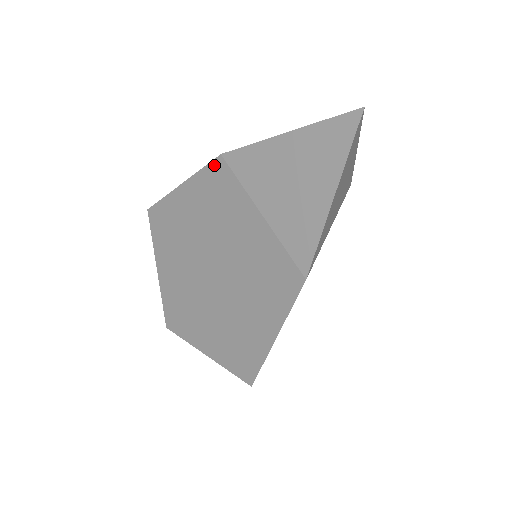
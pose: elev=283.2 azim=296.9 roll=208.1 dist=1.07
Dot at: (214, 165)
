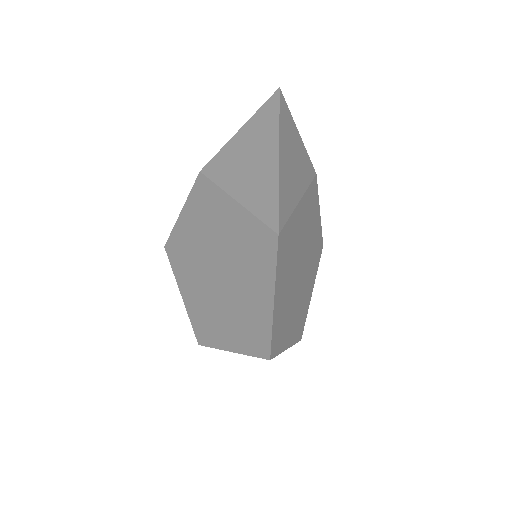
Dot at: (198, 182)
